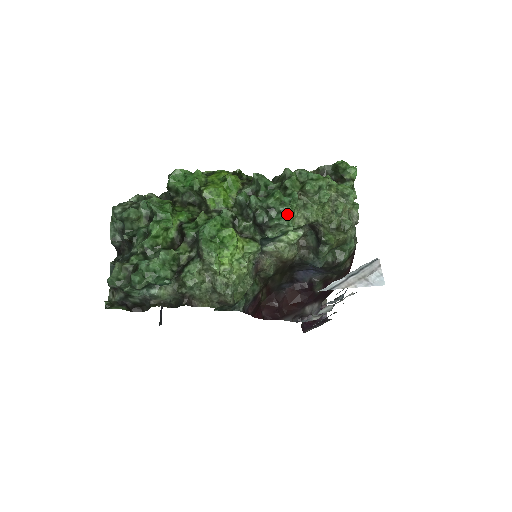
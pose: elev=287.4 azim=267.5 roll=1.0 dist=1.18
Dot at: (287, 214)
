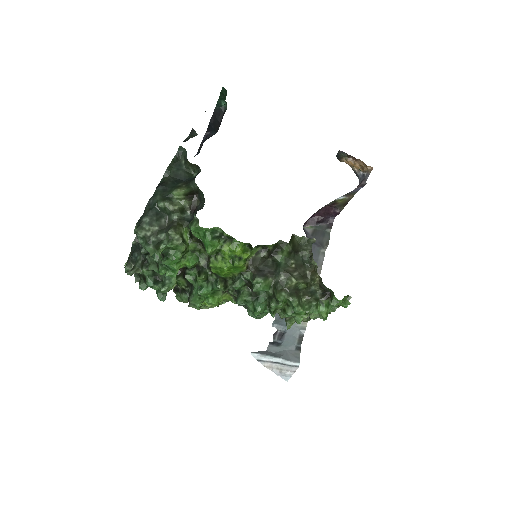
Dot at: (261, 315)
